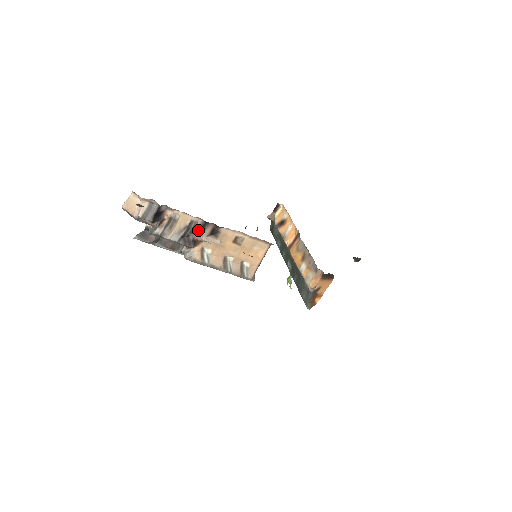
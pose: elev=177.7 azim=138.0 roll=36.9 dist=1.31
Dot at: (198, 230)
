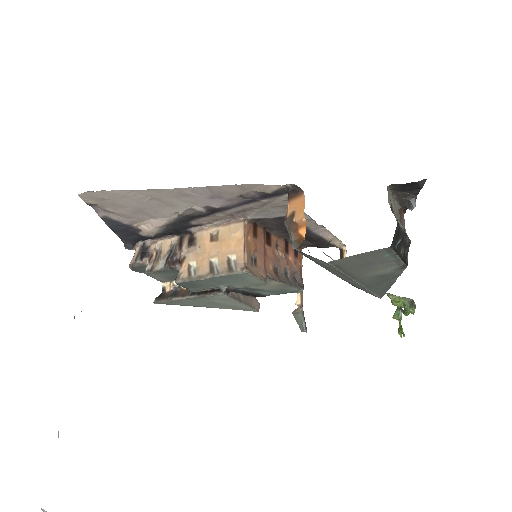
Dot at: (178, 247)
